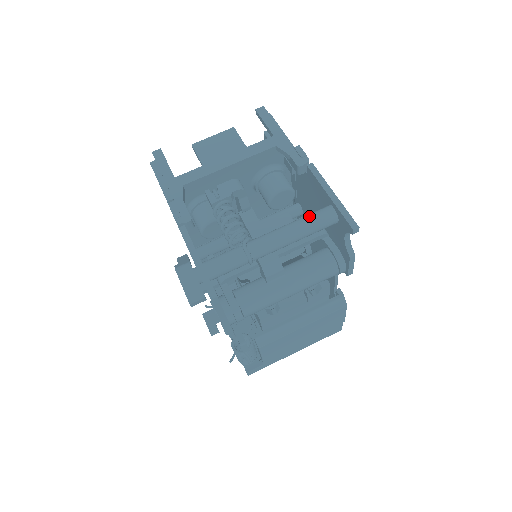
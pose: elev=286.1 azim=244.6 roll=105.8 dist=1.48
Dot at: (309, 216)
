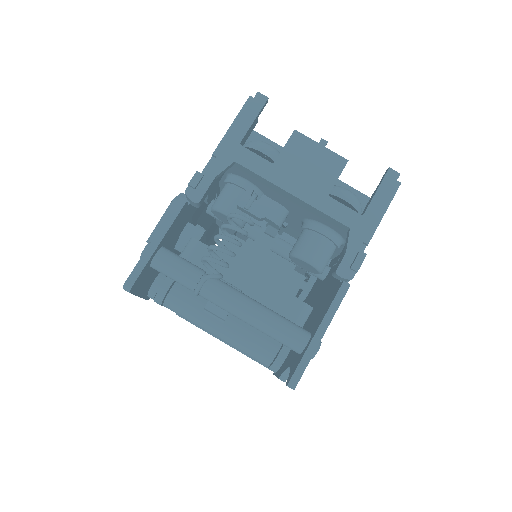
Dot at: (282, 323)
